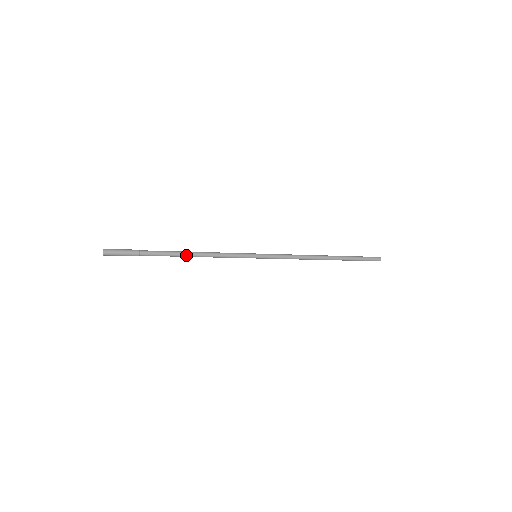
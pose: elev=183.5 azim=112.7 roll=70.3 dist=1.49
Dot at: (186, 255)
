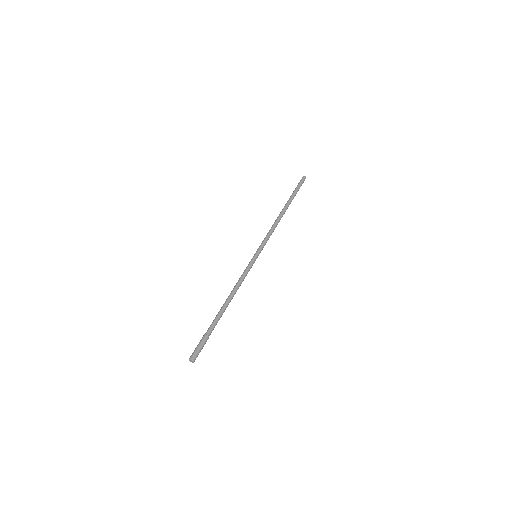
Dot at: occluded
